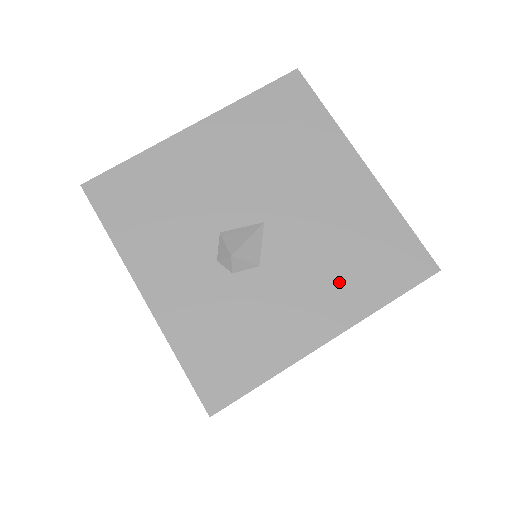
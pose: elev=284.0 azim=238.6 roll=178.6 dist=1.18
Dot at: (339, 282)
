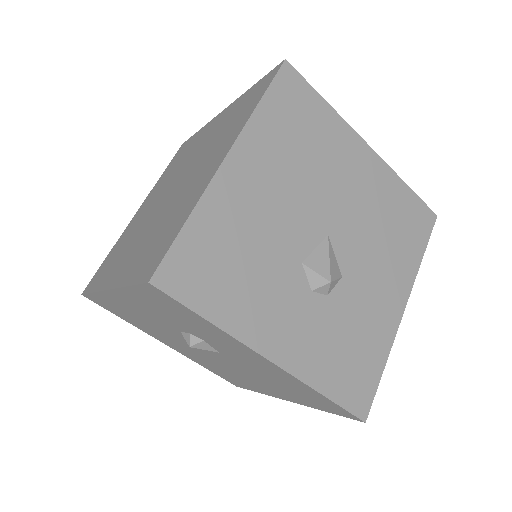
Dot at: (393, 259)
